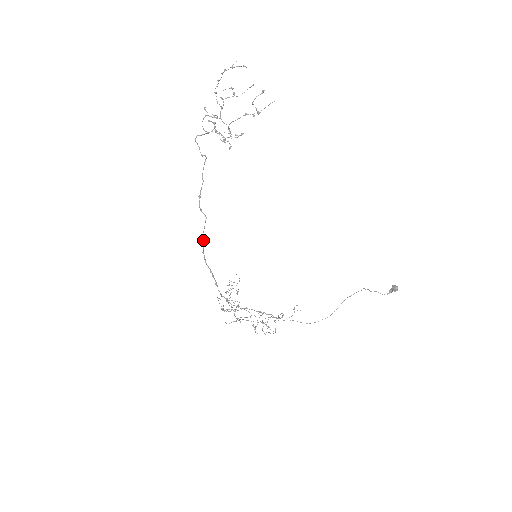
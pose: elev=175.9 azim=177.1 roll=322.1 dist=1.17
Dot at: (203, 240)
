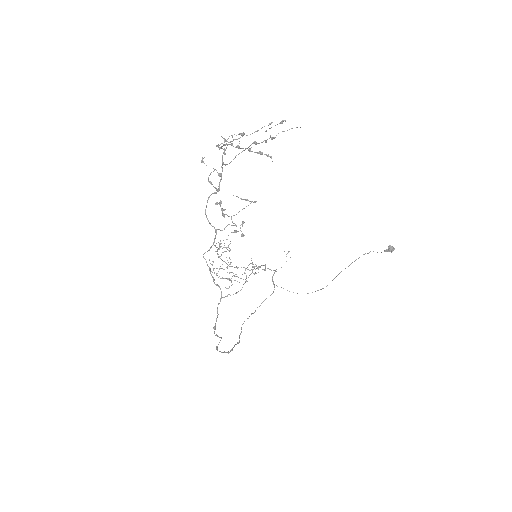
Dot at: (217, 347)
